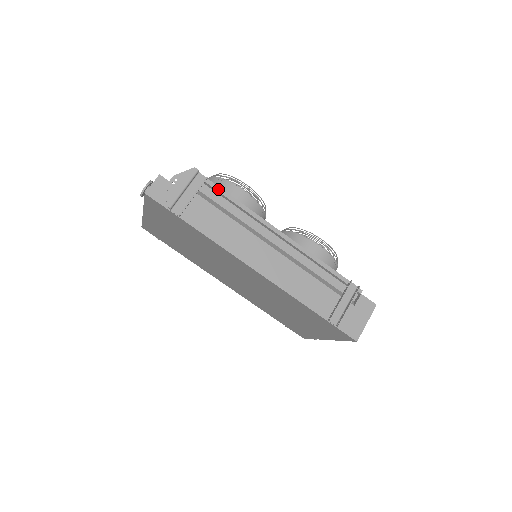
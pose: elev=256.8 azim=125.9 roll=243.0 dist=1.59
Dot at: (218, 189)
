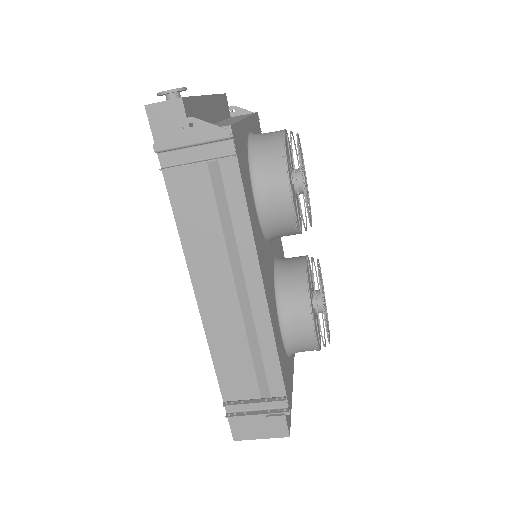
Dot at: (238, 179)
